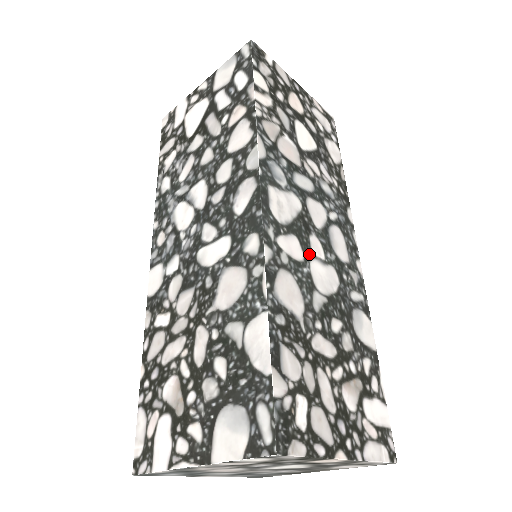
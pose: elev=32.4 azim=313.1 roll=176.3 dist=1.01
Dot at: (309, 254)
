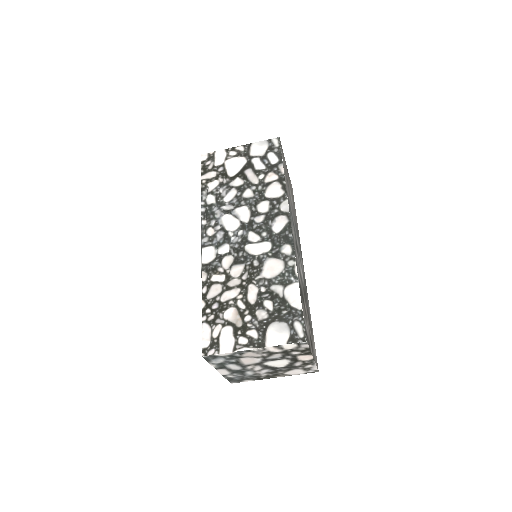
Dot at: (299, 262)
